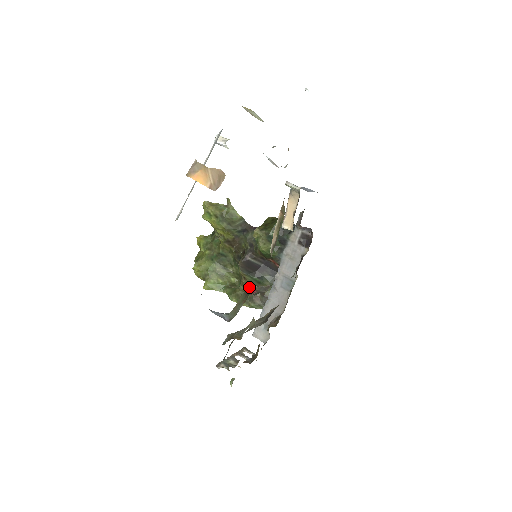
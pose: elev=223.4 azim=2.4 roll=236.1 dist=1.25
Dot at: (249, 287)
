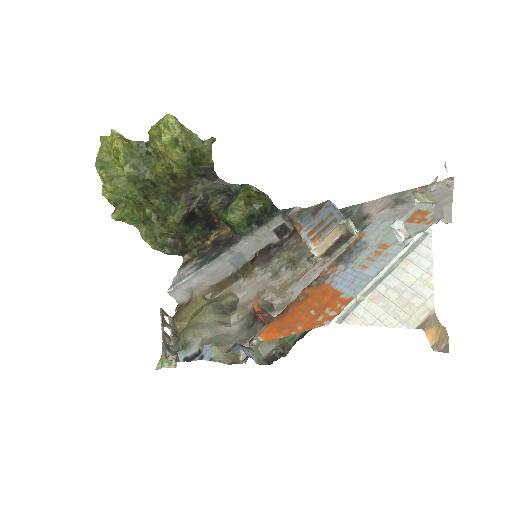
Dot at: (173, 233)
